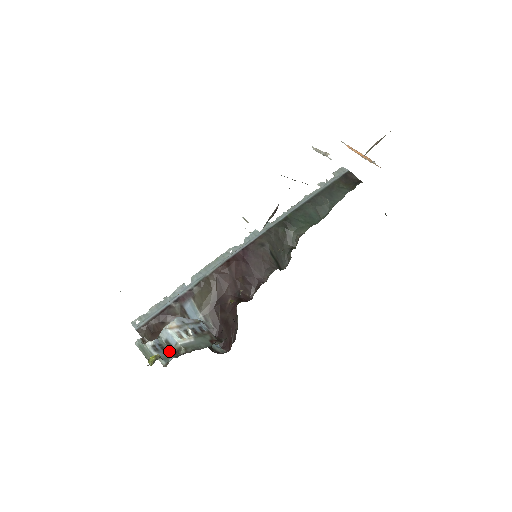
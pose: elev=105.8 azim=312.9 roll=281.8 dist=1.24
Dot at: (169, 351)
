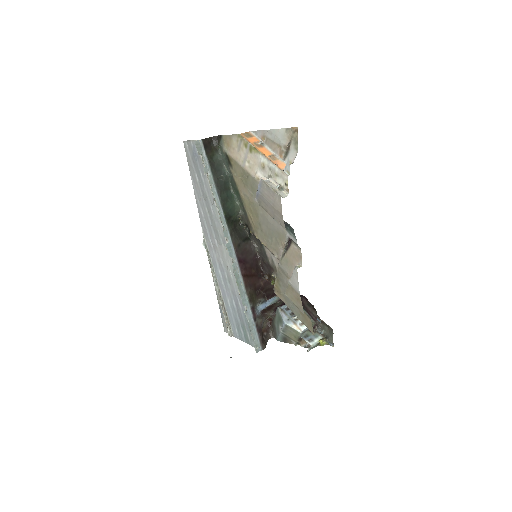
Dot at: (307, 332)
